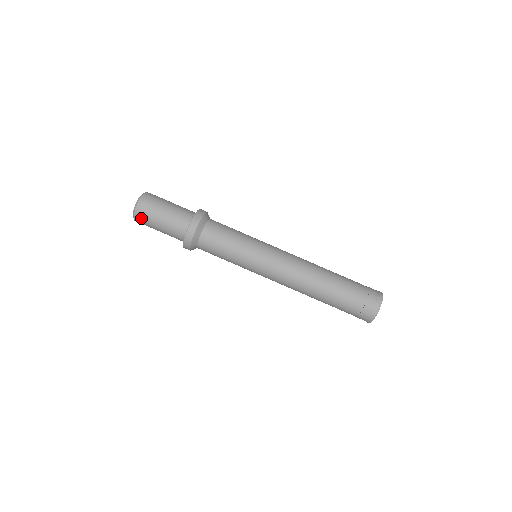
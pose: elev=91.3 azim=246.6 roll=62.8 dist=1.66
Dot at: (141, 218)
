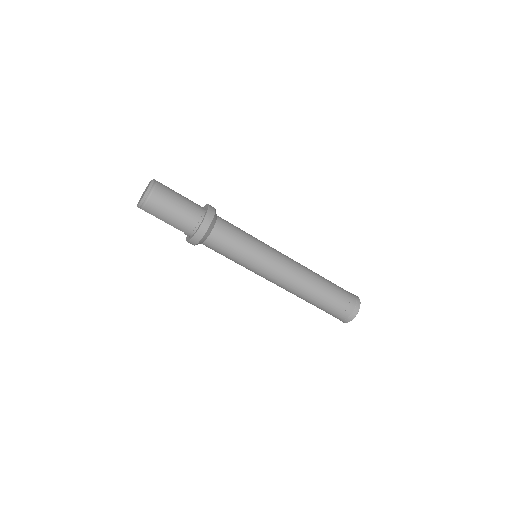
Dot at: (151, 204)
